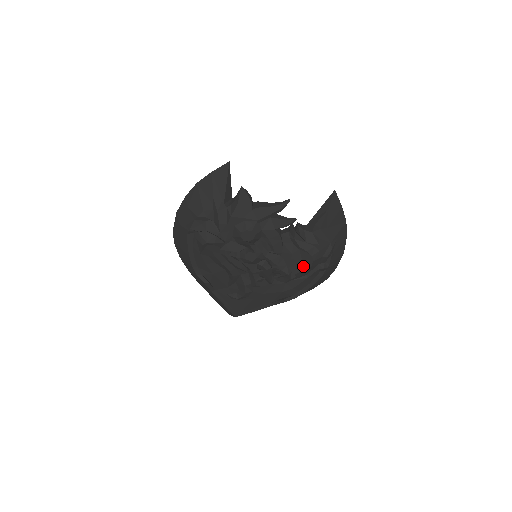
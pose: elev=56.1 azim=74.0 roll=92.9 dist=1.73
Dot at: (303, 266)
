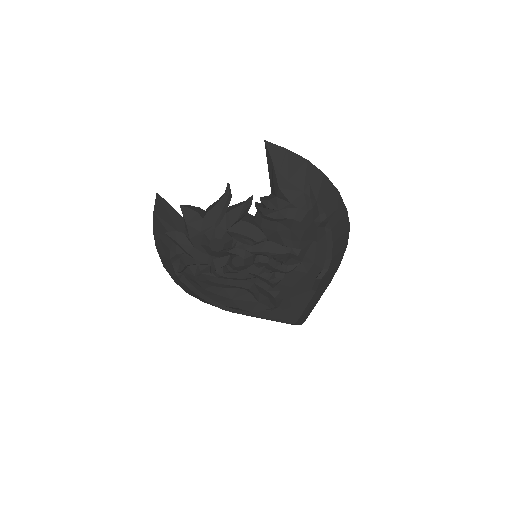
Dot at: (297, 235)
